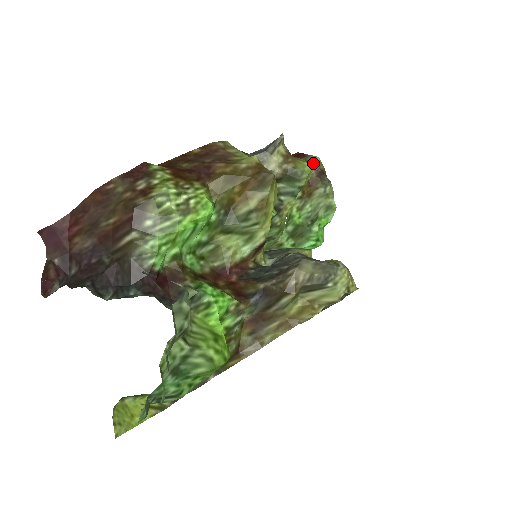
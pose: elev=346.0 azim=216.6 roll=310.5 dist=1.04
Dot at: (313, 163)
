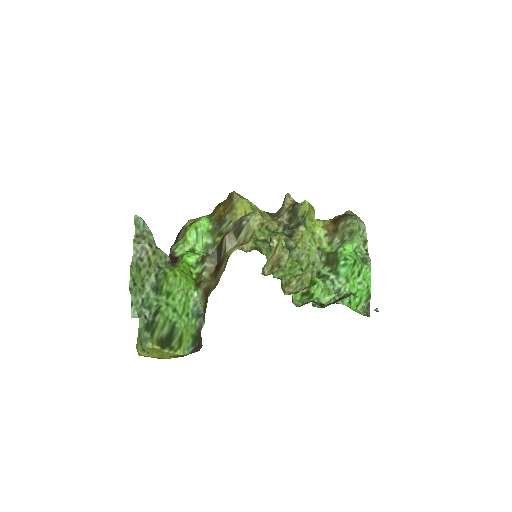
Dot at: occluded
